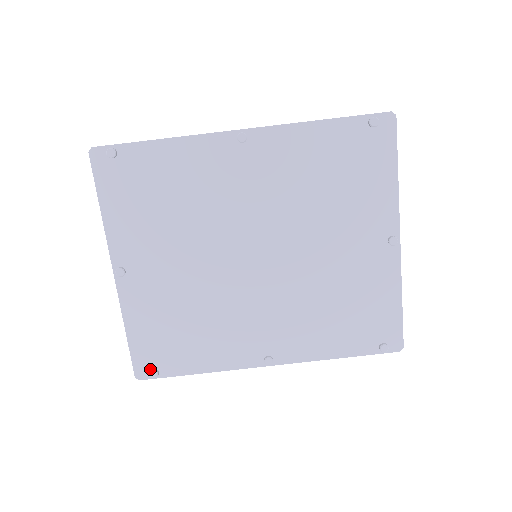
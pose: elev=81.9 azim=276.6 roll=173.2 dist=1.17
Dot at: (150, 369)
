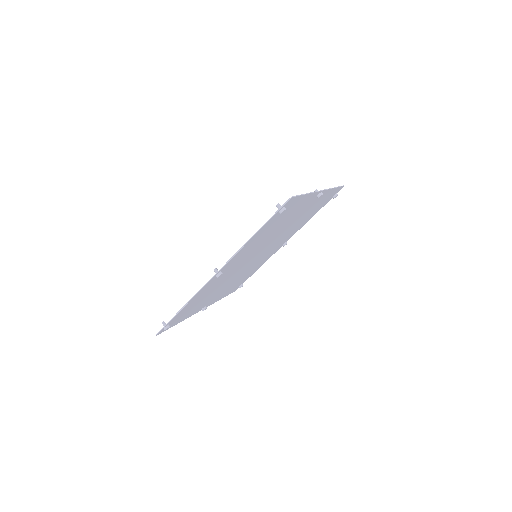
Dot at: (238, 287)
